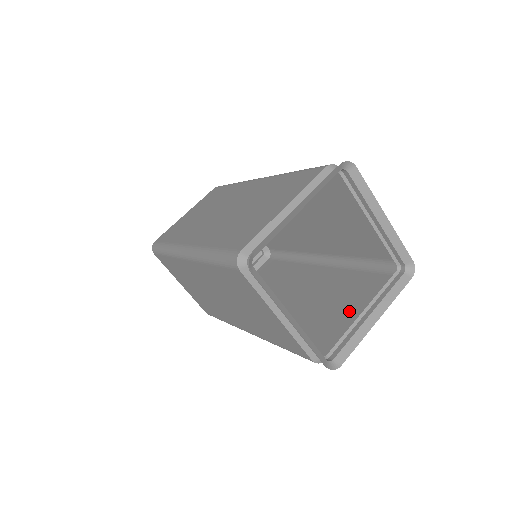
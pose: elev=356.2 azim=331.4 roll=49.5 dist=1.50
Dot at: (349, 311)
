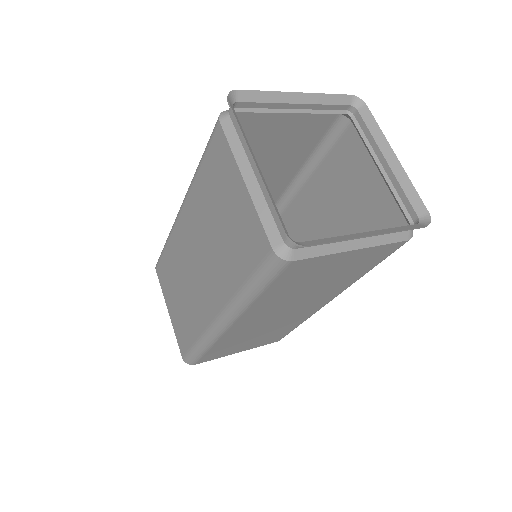
Dot at: (341, 259)
